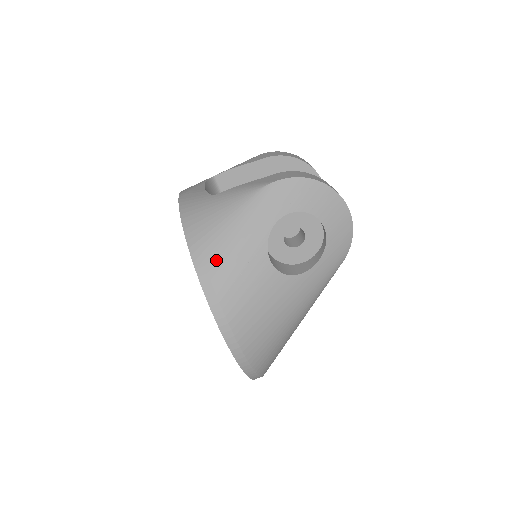
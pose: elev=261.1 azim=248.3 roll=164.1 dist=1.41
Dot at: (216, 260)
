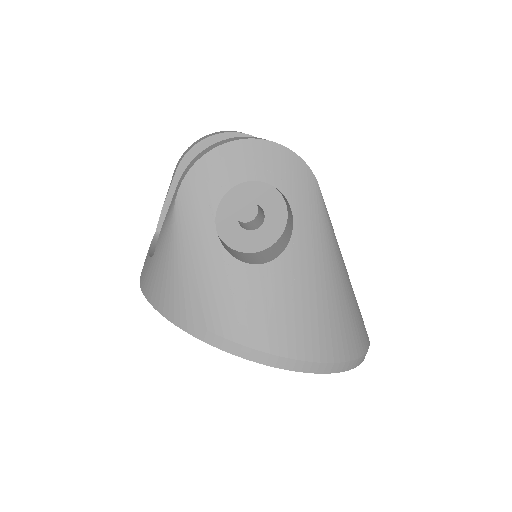
Dot at: (202, 312)
